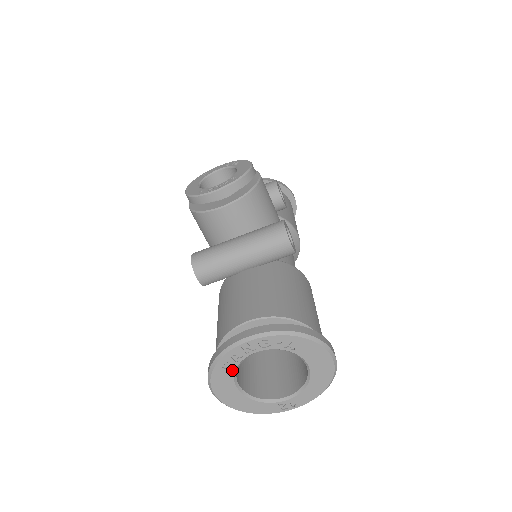
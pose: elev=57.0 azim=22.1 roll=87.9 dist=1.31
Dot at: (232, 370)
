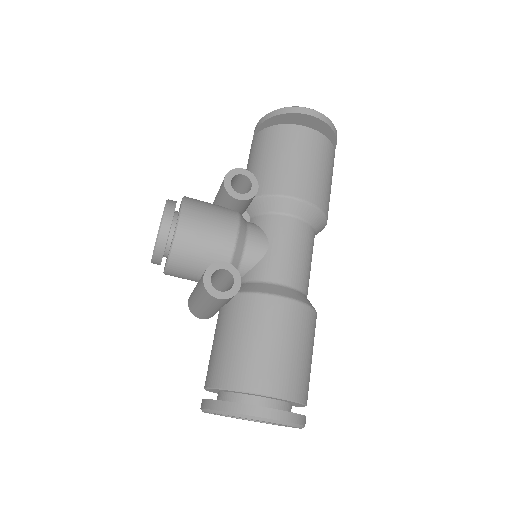
Dot at: occluded
